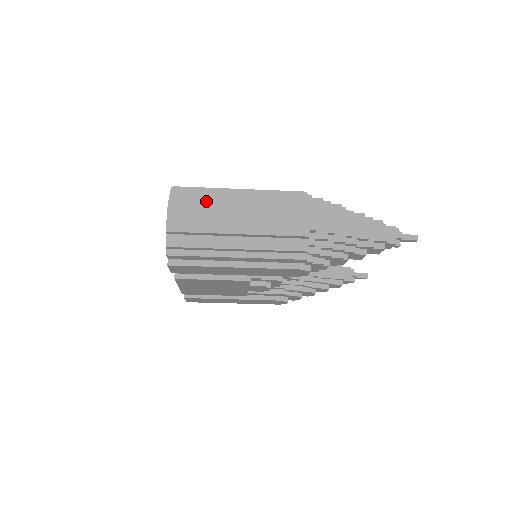
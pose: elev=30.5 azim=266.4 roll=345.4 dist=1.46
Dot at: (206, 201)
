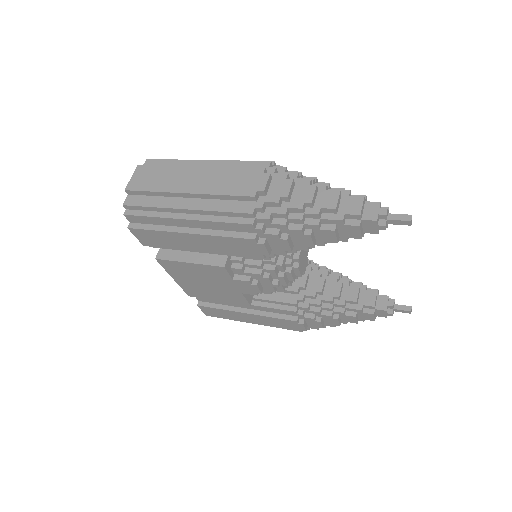
Dot at: (169, 165)
